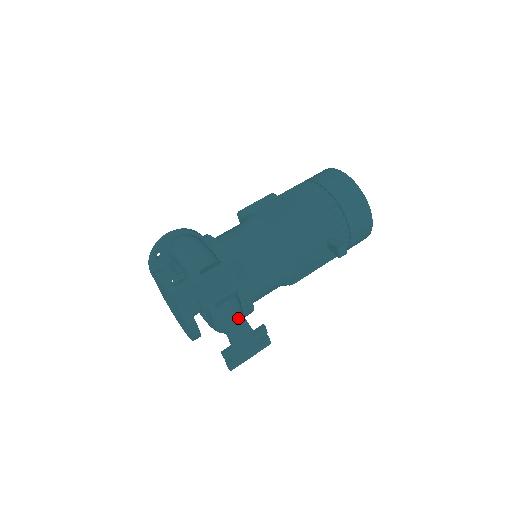
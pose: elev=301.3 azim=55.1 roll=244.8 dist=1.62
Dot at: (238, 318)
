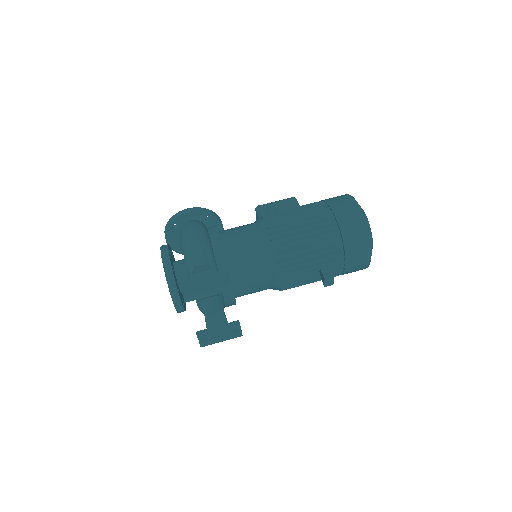
Dot at: (218, 310)
